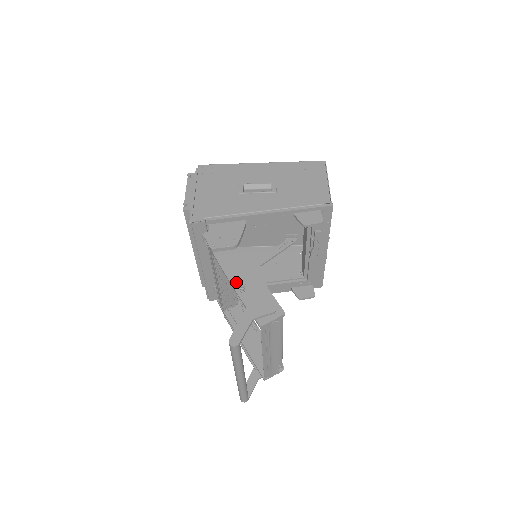
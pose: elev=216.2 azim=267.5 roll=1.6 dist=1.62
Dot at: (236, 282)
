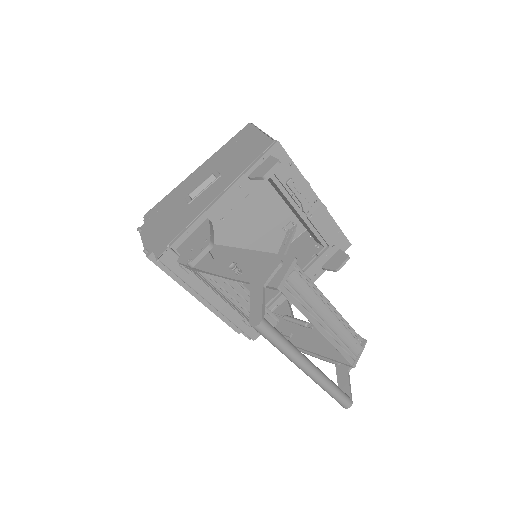
Dot at: (228, 271)
